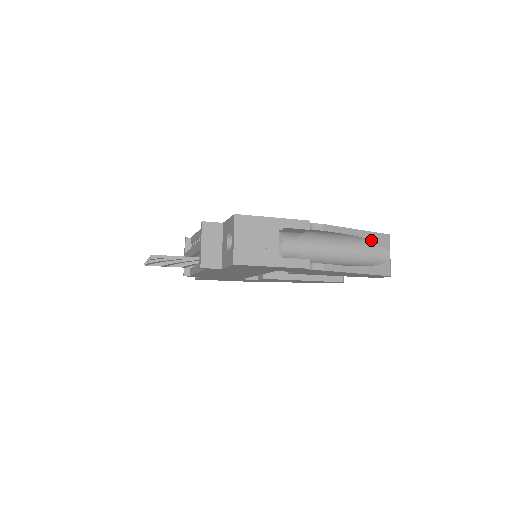
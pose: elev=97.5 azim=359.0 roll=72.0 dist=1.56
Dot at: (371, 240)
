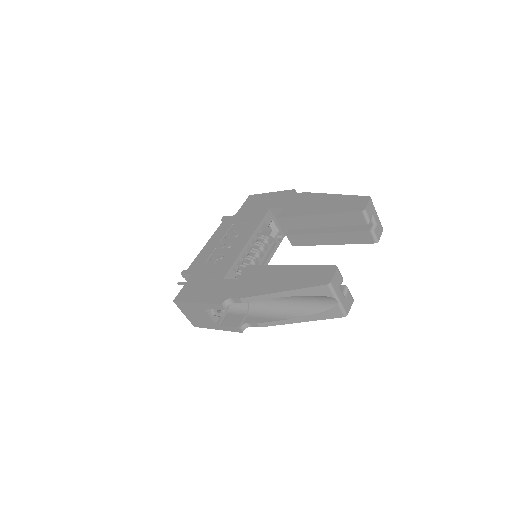
Dot at: (303, 295)
